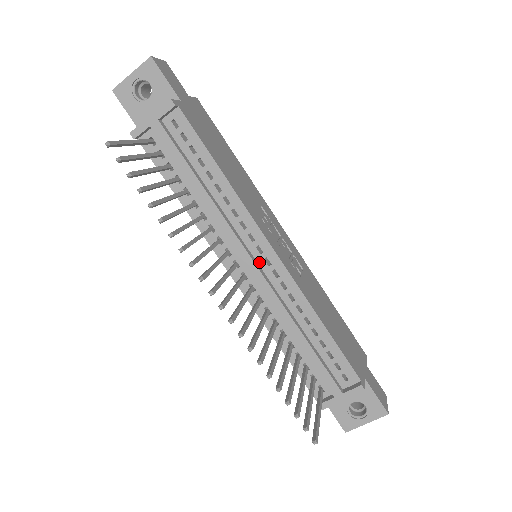
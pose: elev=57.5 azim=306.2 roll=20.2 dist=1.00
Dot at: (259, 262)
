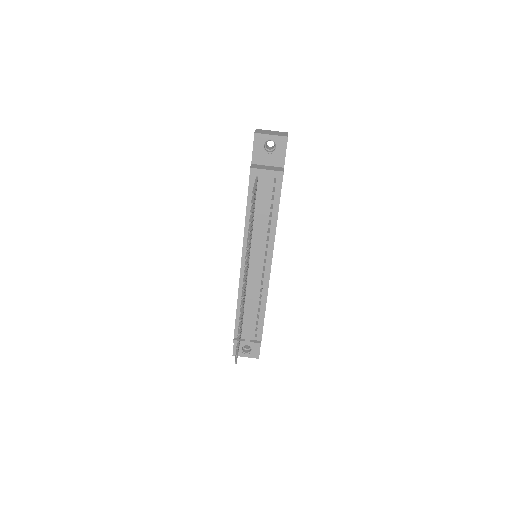
Dot at: (260, 266)
